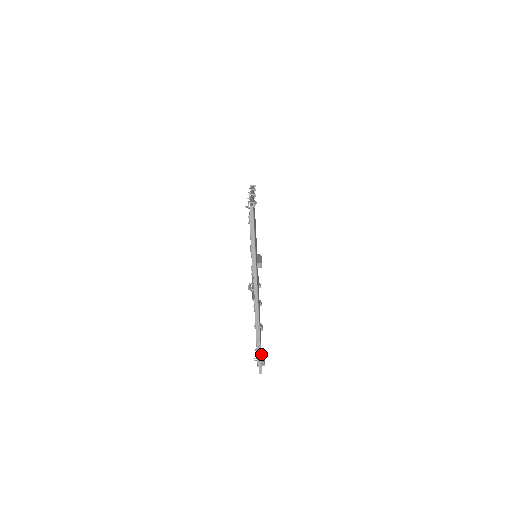
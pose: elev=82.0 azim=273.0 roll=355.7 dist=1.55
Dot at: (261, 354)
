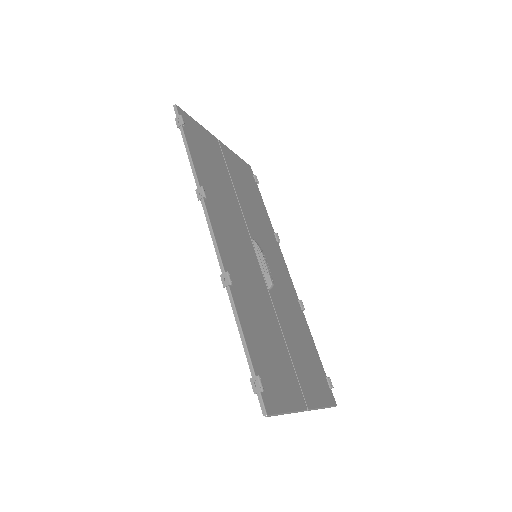
Dot at: (324, 373)
